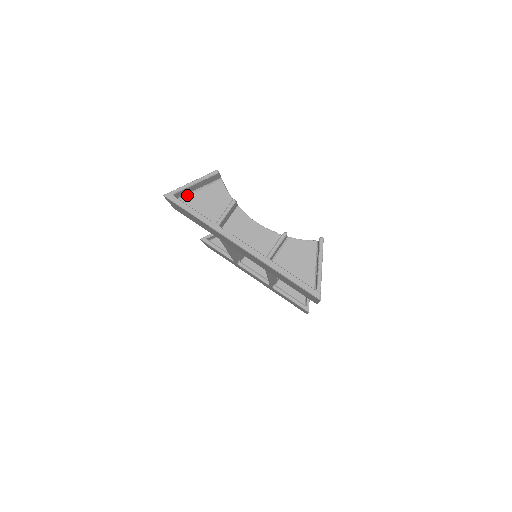
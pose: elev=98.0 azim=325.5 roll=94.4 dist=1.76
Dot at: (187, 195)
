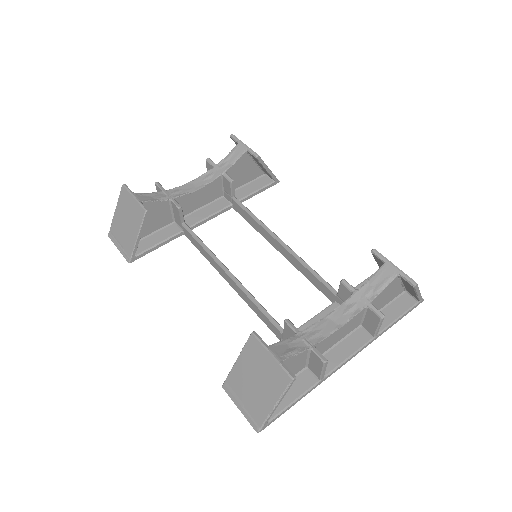
Dot at: occluded
